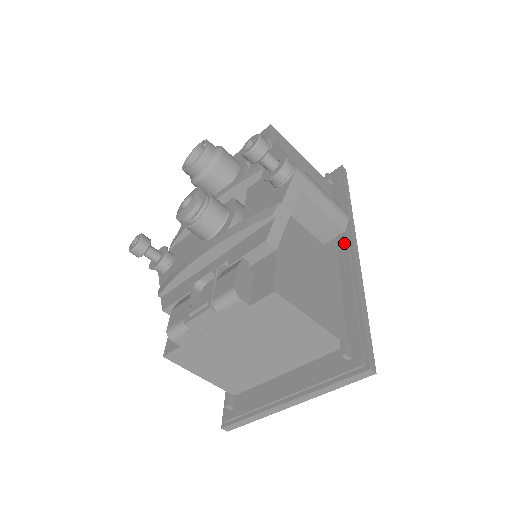
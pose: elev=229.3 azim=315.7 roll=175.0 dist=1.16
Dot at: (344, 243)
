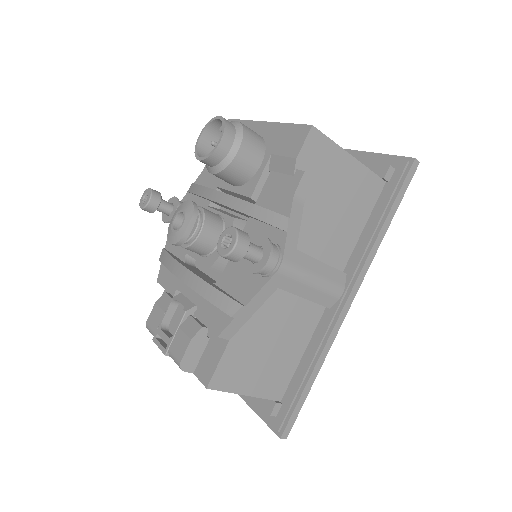
Dot at: occluded
